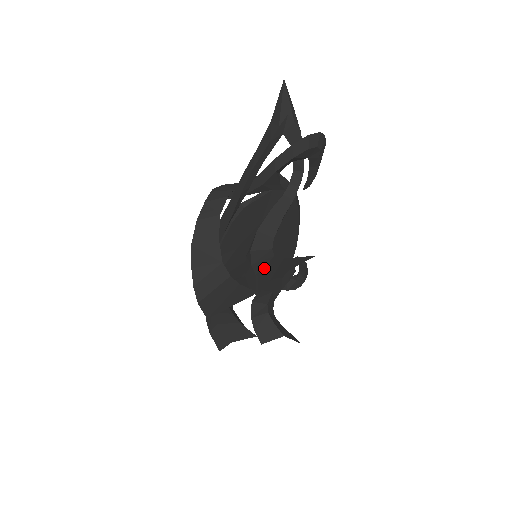
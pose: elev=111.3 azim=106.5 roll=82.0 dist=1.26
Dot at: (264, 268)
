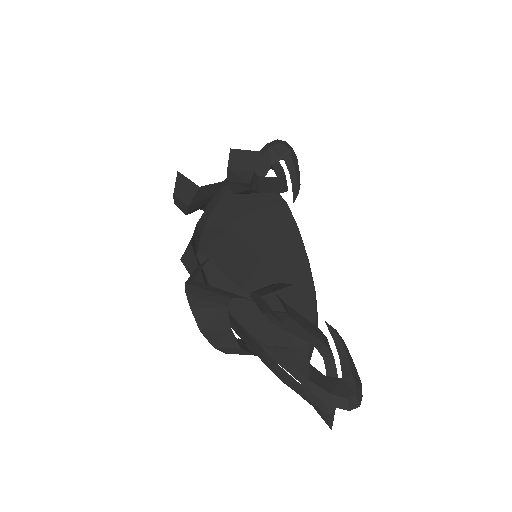
Dot at: occluded
